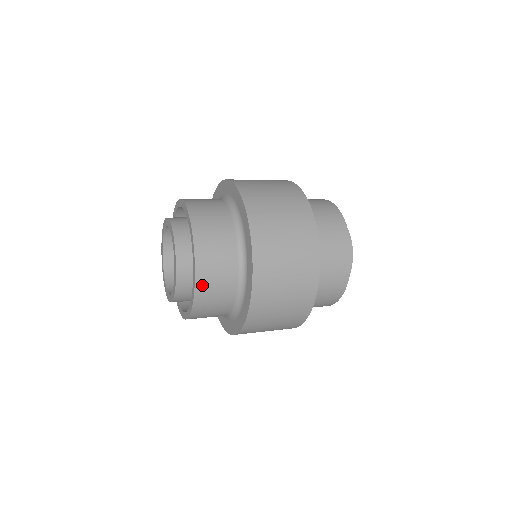
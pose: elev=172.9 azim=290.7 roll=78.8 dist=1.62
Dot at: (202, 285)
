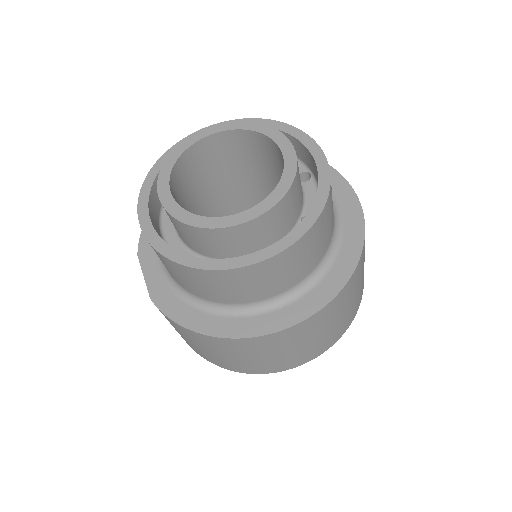
Dot at: occluded
